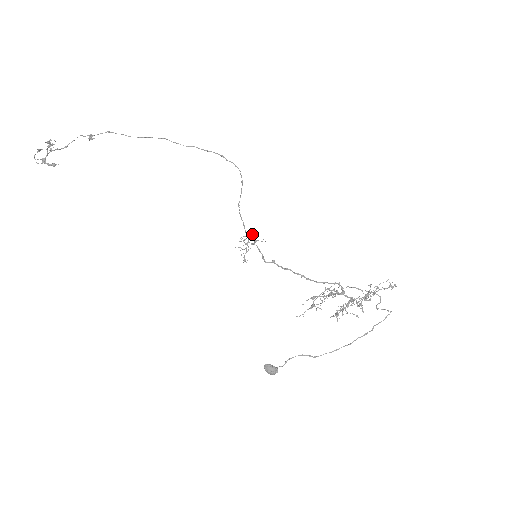
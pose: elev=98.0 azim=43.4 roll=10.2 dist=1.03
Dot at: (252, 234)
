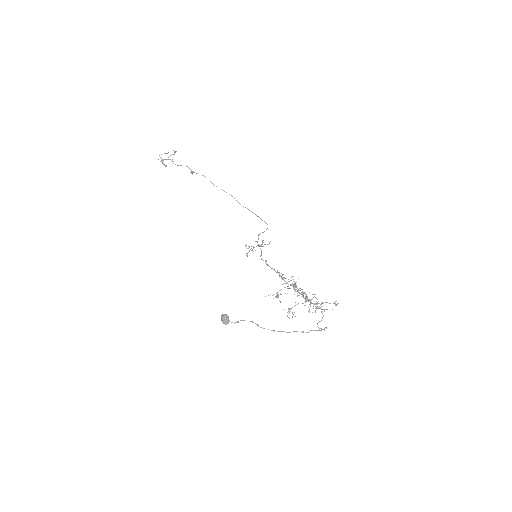
Dot at: (262, 242)
